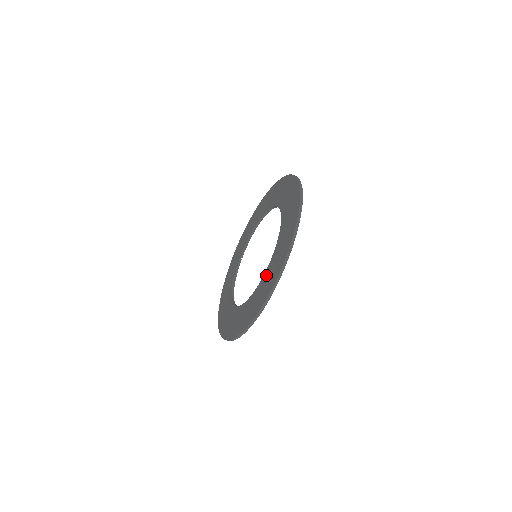
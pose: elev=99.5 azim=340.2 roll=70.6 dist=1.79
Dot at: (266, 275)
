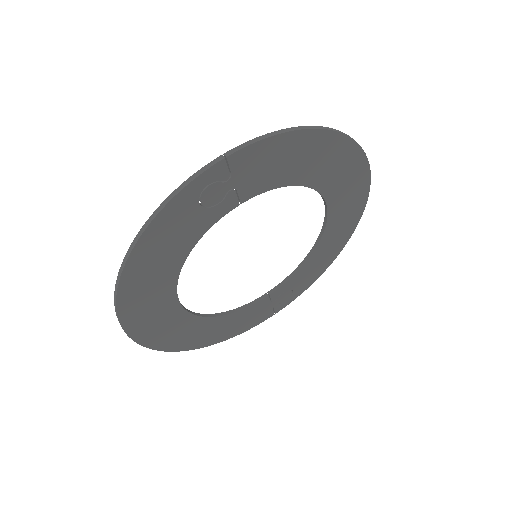
Dot at: (200, 219)
